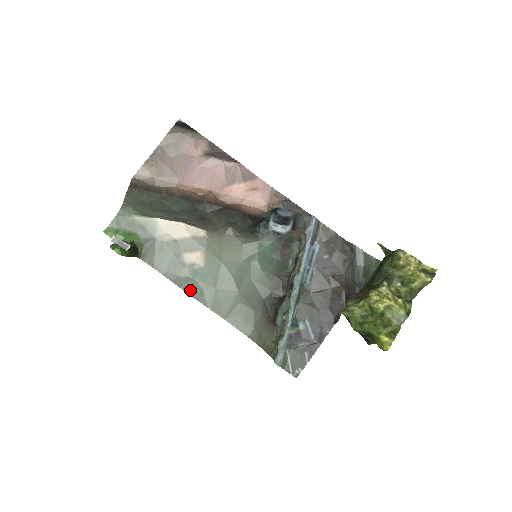
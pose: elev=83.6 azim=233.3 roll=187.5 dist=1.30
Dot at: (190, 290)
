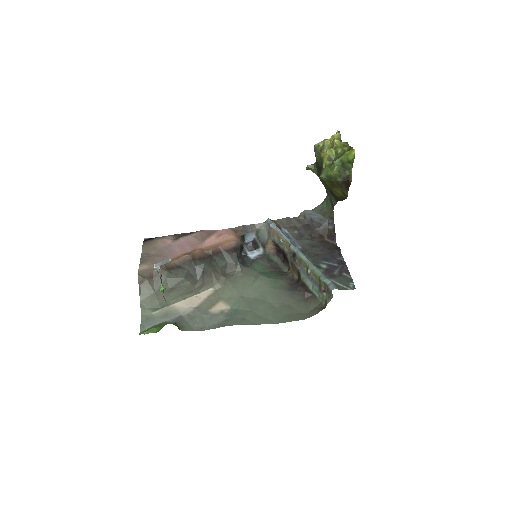
Dot at: (235, 323)
